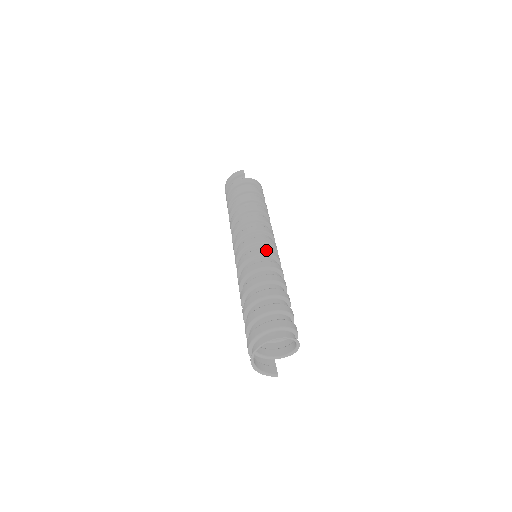
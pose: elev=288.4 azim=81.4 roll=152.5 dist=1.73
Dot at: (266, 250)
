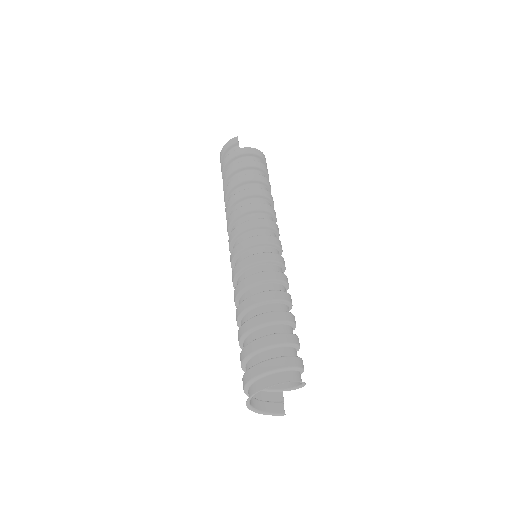
Dot at: (261, 255)
